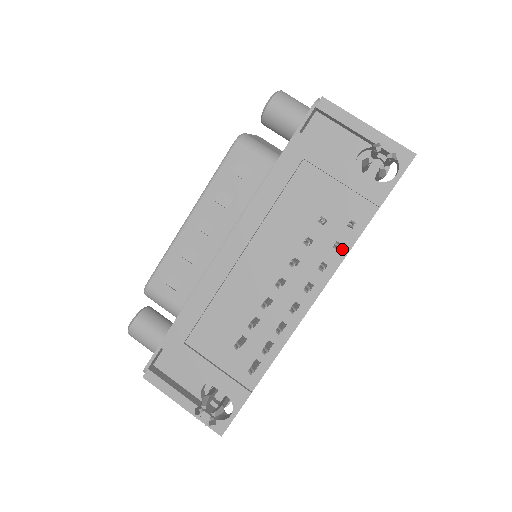
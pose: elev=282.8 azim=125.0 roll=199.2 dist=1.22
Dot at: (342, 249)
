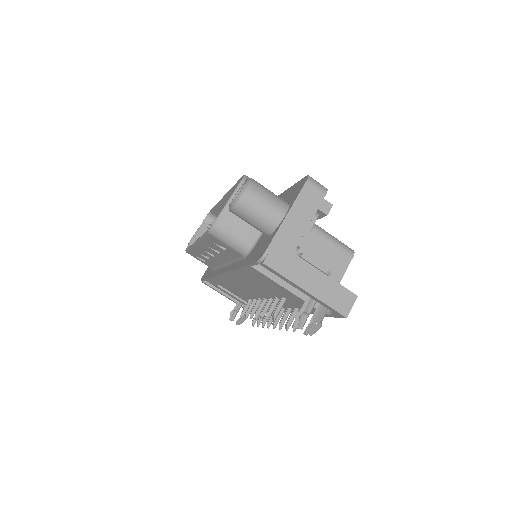
Dot at: occluded
